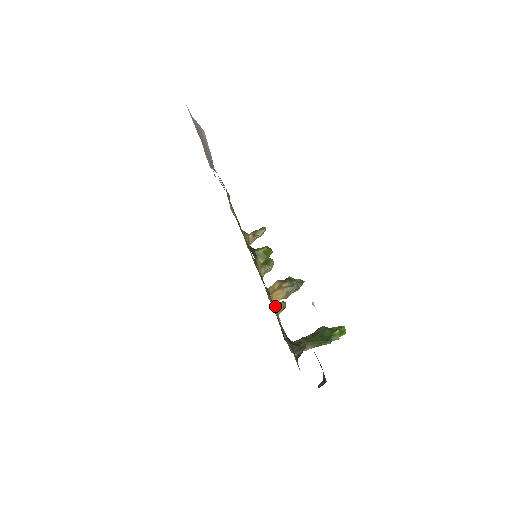
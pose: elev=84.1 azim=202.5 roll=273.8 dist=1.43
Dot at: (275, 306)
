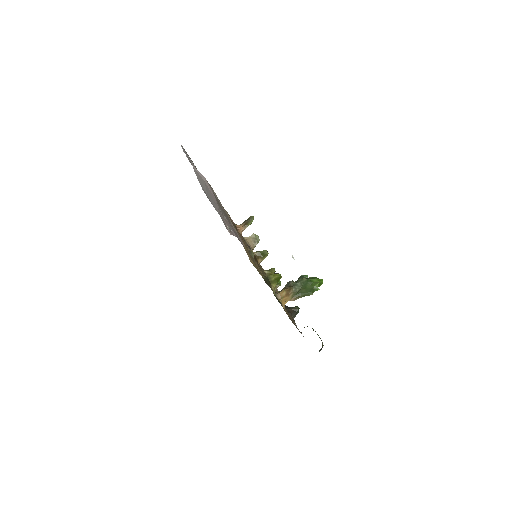
Dot at: (284, 307)
